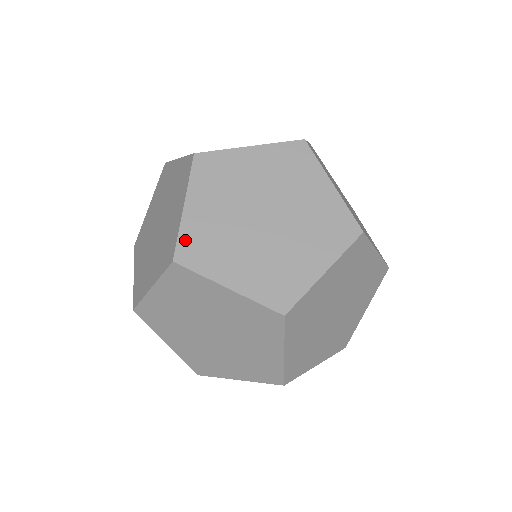
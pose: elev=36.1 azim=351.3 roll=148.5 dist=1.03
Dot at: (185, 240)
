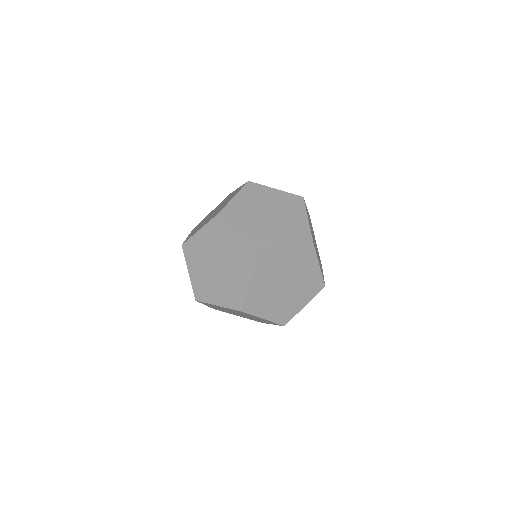
Dot at: (227, 209)
